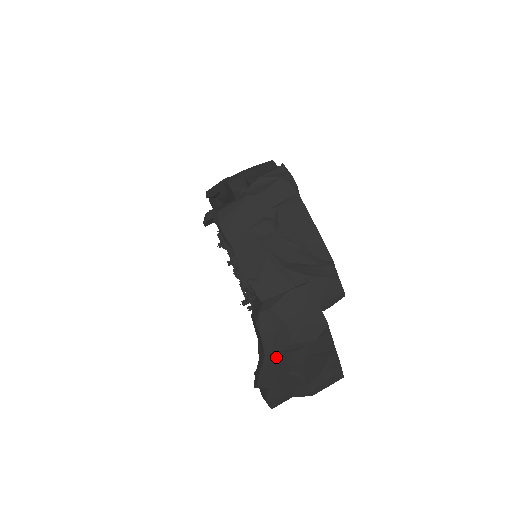
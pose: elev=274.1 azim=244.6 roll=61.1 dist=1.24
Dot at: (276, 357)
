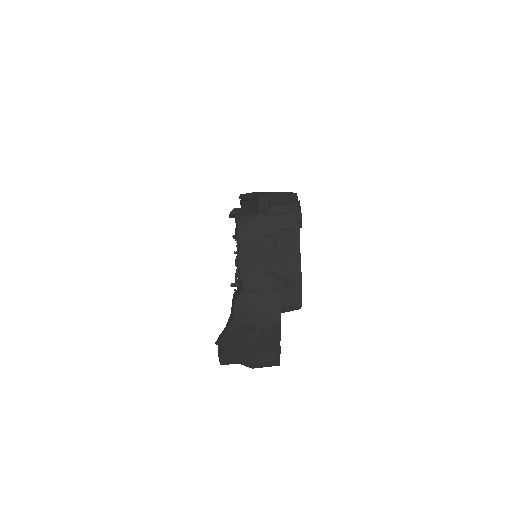
Dot at: (238, 329)
